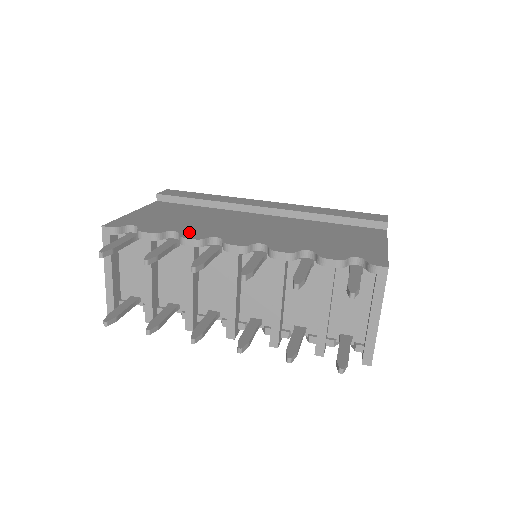
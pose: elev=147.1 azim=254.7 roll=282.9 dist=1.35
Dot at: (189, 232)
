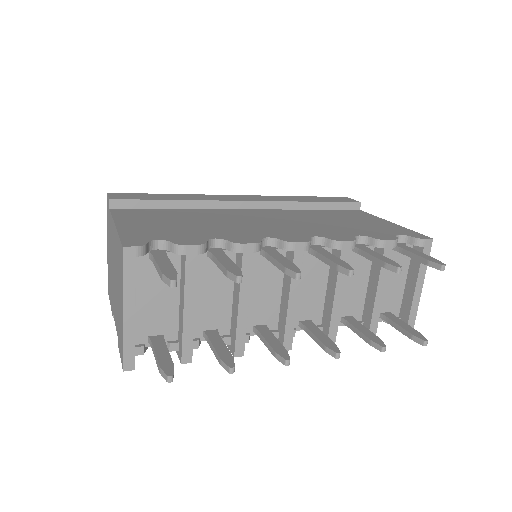
Dot at: (232, 237)
